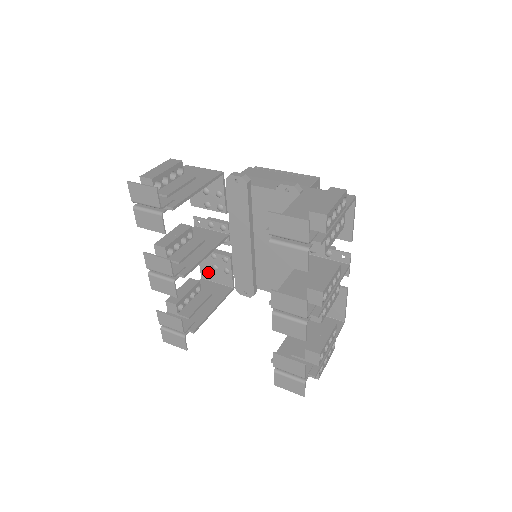
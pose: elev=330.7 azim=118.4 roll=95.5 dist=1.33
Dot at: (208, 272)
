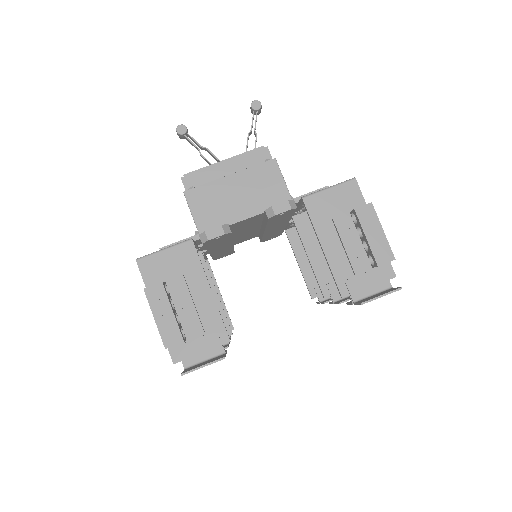
Dot at: occluded
